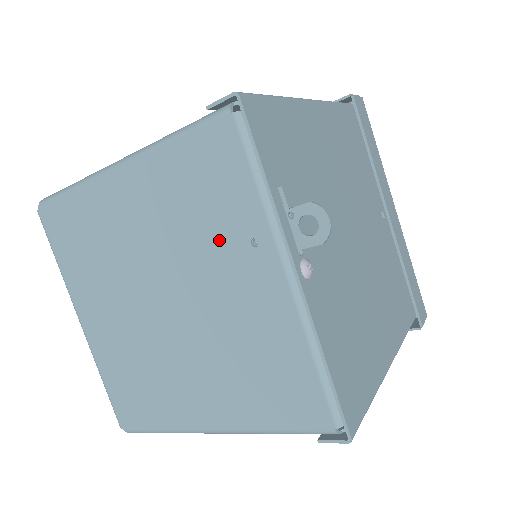
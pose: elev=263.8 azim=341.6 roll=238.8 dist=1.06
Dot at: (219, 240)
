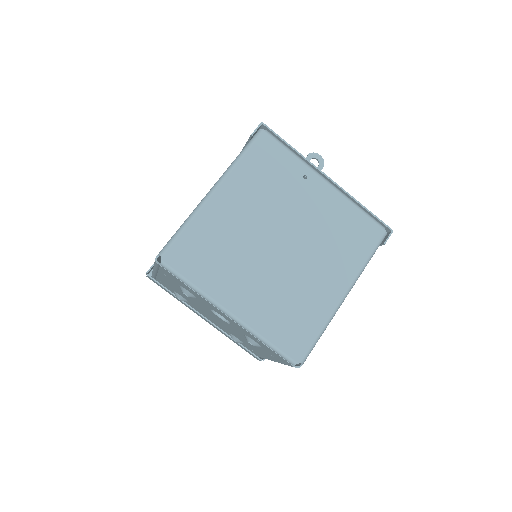
Dot at: (289, 188)
